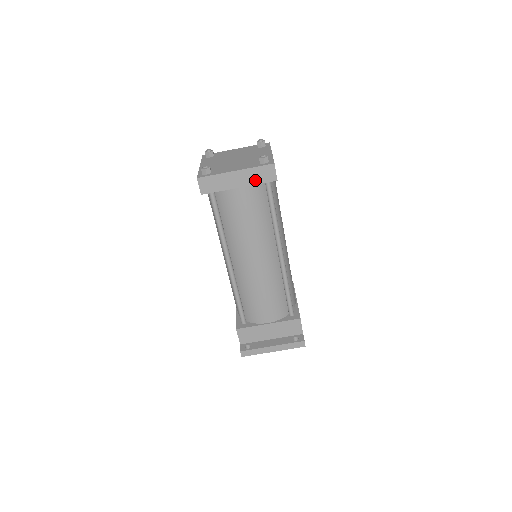
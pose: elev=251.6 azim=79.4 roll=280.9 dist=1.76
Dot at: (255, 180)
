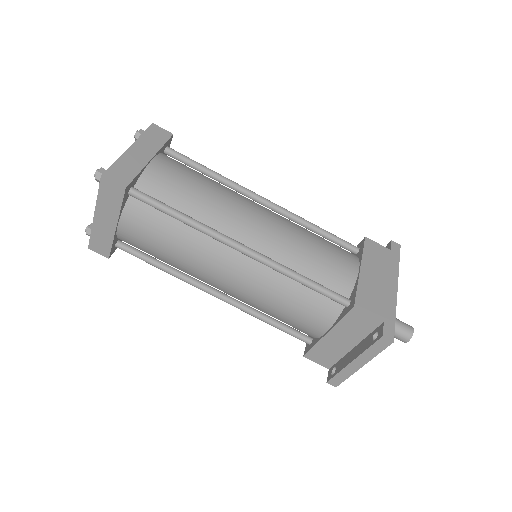
Dot at: (114, 207)
